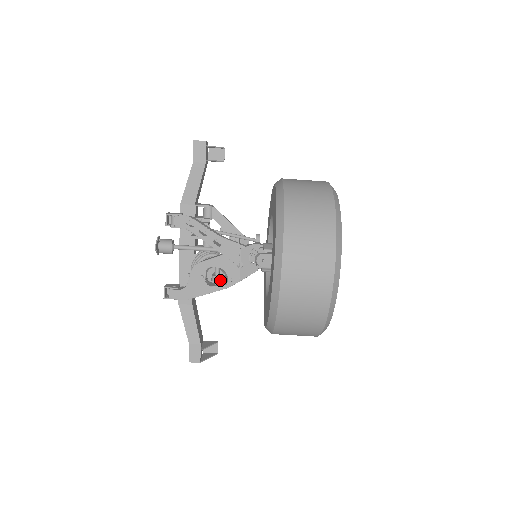
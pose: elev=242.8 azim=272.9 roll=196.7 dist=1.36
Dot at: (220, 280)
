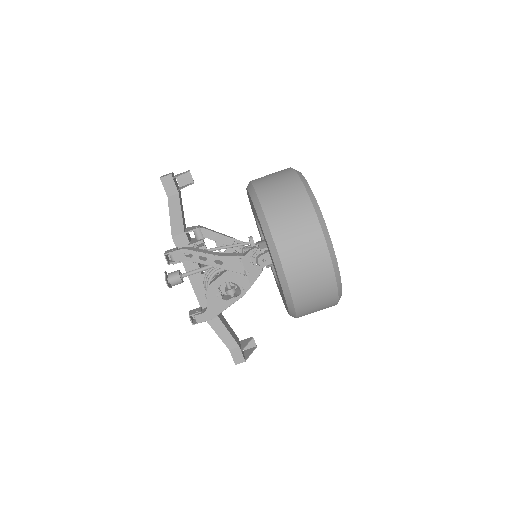
Dot at: (234, 292)
